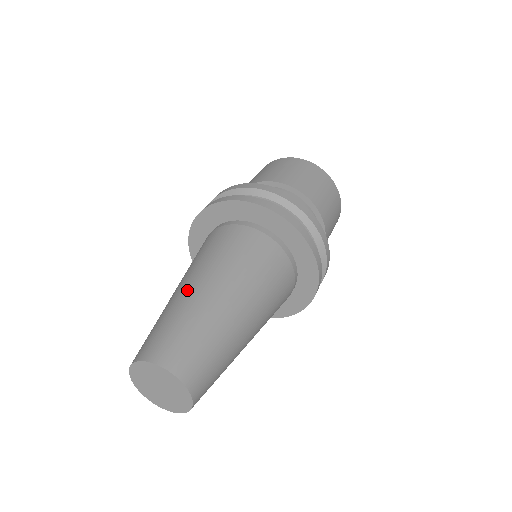
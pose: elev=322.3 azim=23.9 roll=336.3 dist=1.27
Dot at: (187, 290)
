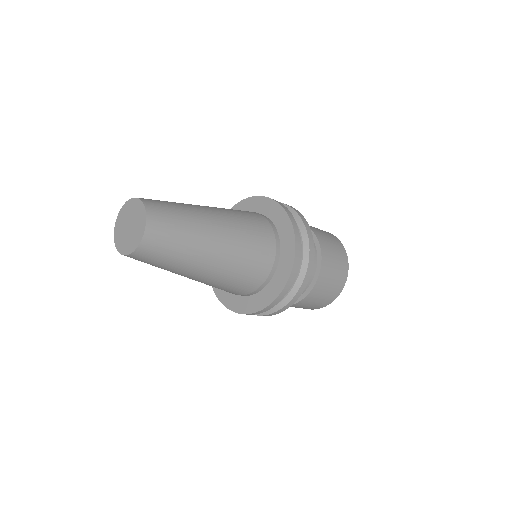
Dot at: occluded
